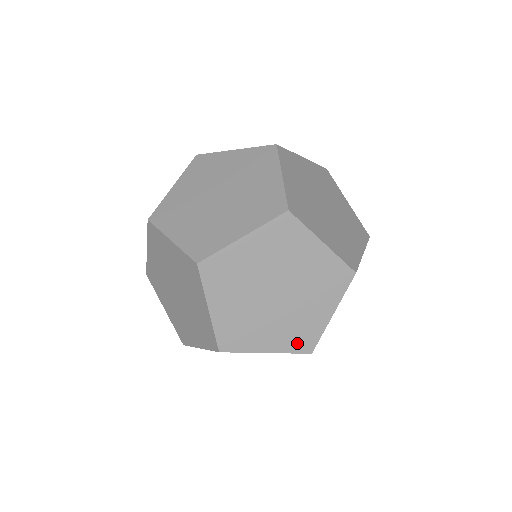
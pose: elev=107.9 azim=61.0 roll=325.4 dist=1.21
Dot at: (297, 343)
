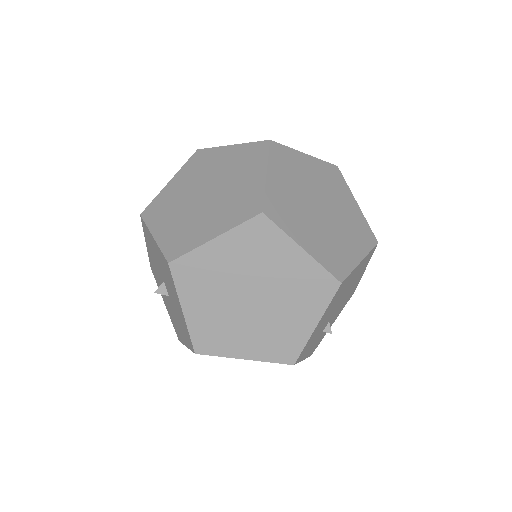
Dot at: (365, 240)
